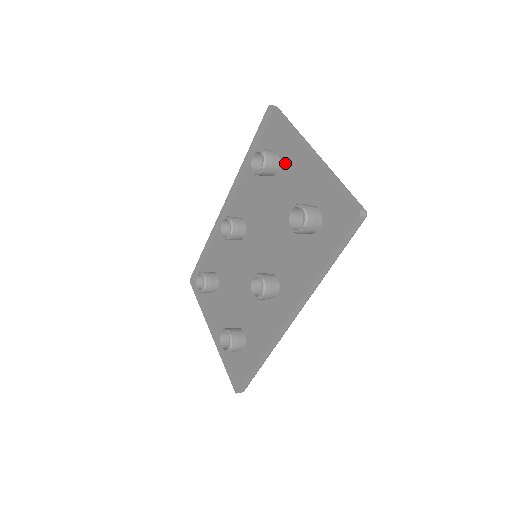
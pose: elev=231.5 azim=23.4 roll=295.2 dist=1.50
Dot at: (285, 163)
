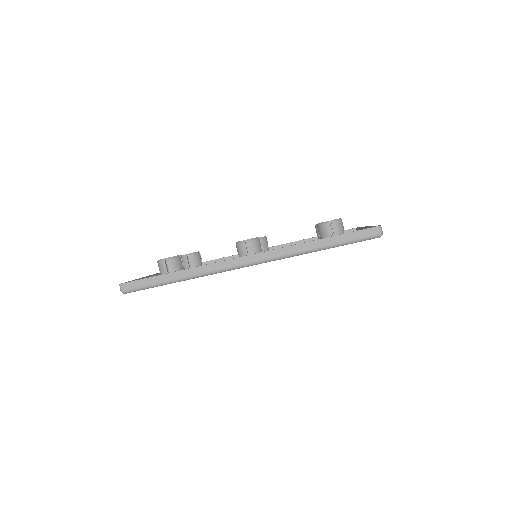
Dot at: occluded
